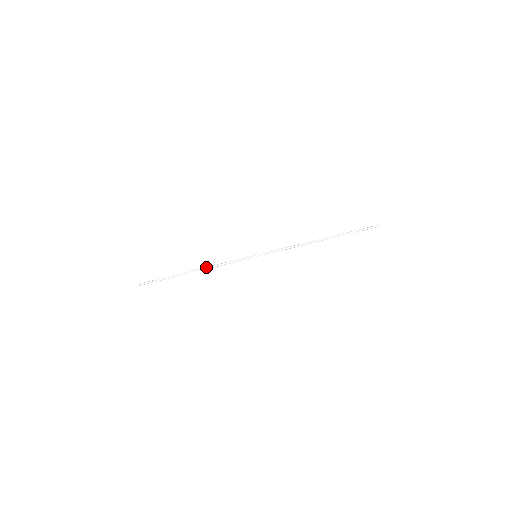
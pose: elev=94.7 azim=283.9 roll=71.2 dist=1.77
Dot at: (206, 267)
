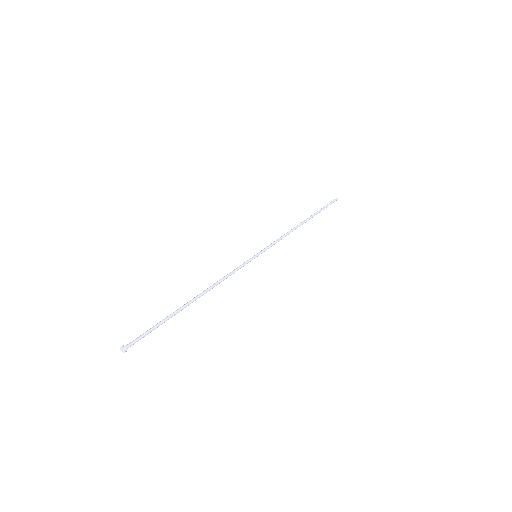
Dot at: (210, 287)
